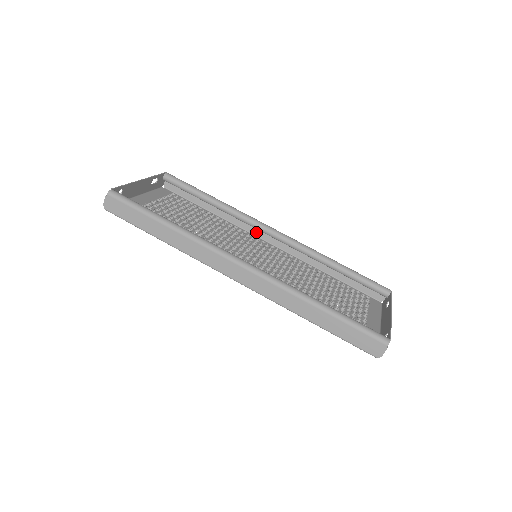
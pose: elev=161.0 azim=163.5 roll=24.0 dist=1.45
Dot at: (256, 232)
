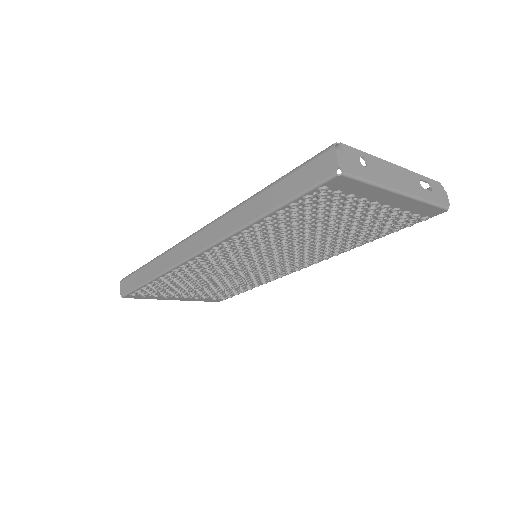
Dot at: occluded
